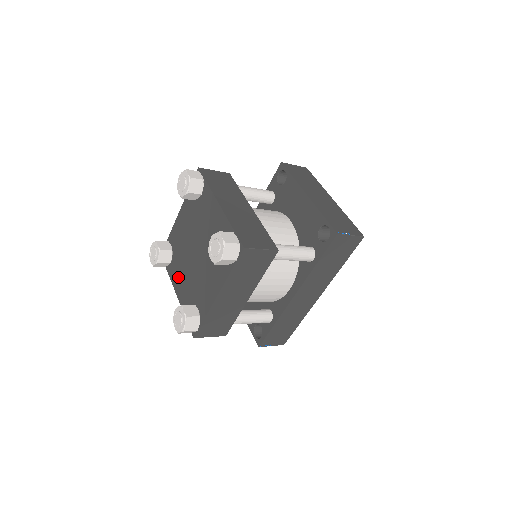
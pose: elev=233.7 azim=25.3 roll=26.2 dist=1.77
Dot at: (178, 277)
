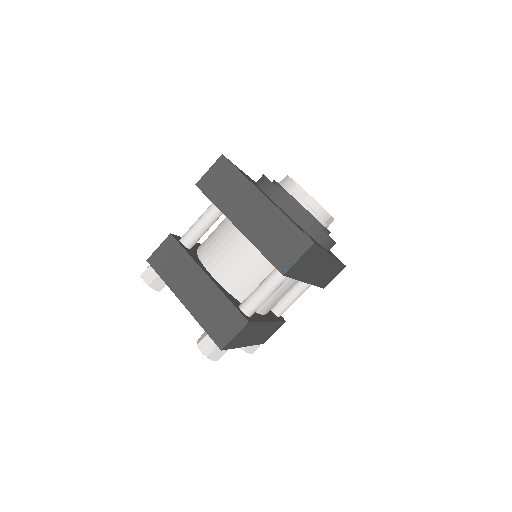
Dot at: occluded
